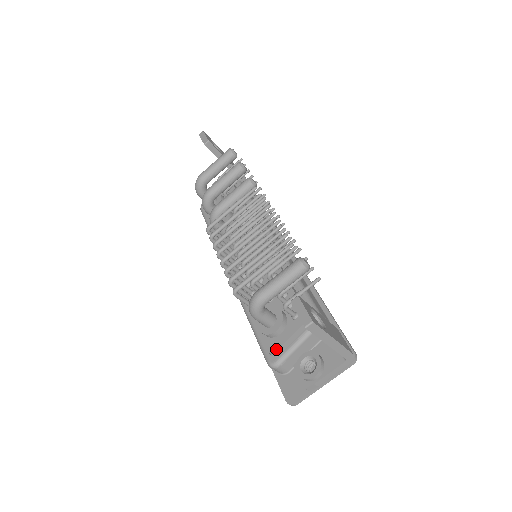
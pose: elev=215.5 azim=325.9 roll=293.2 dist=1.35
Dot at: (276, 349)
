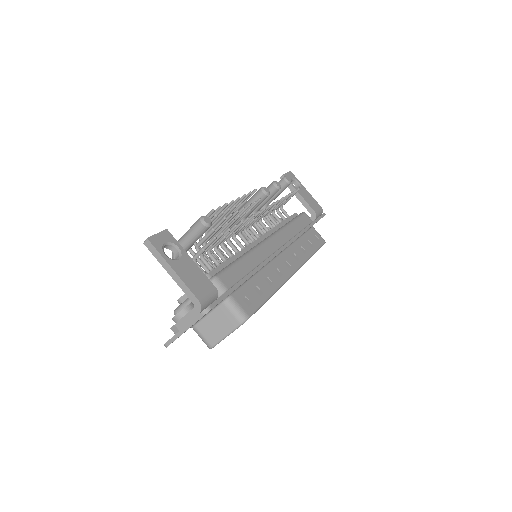
Dot at: (180, 298)
